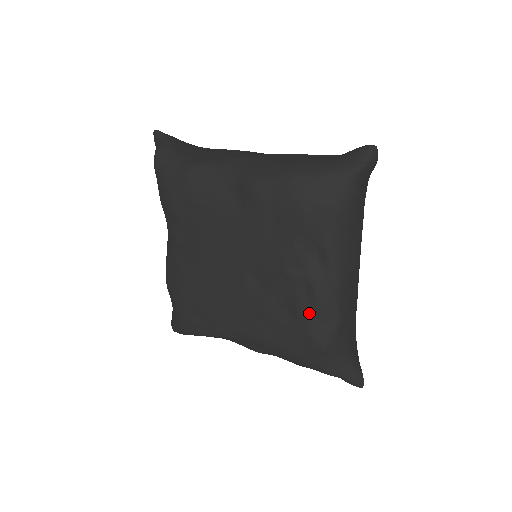
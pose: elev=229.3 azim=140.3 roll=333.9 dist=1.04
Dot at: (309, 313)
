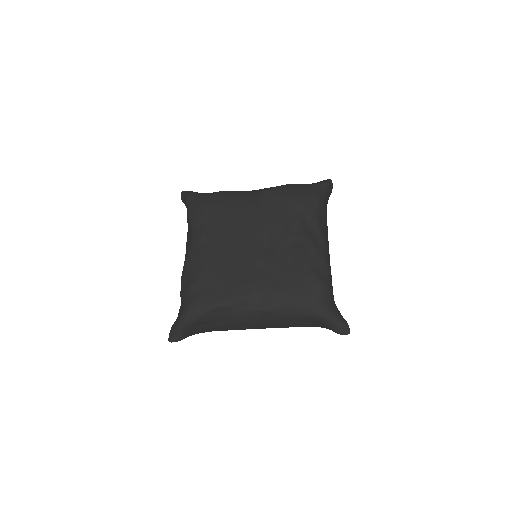
Dot at: (309, 258)
